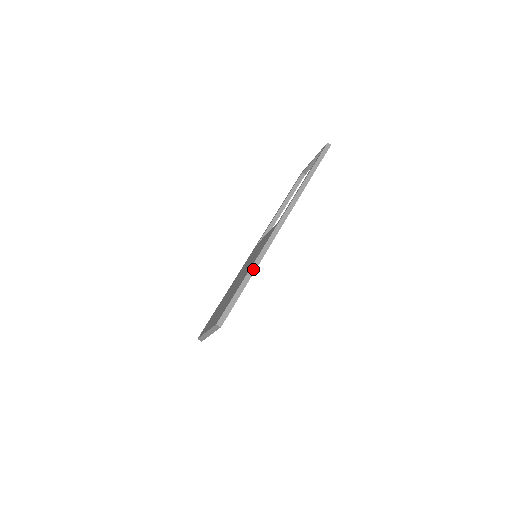
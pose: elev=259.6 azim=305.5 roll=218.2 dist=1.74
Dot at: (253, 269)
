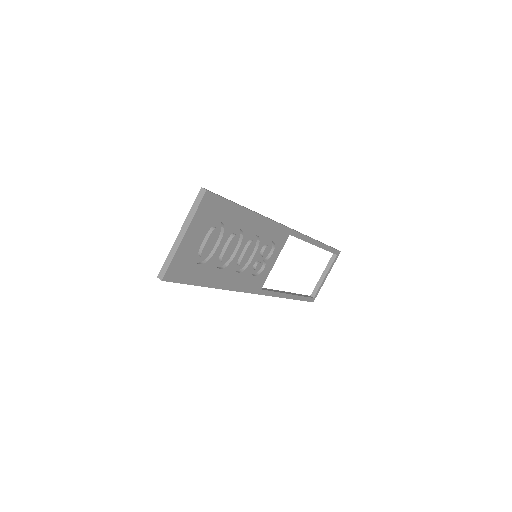
Dot at: (255, 212)
